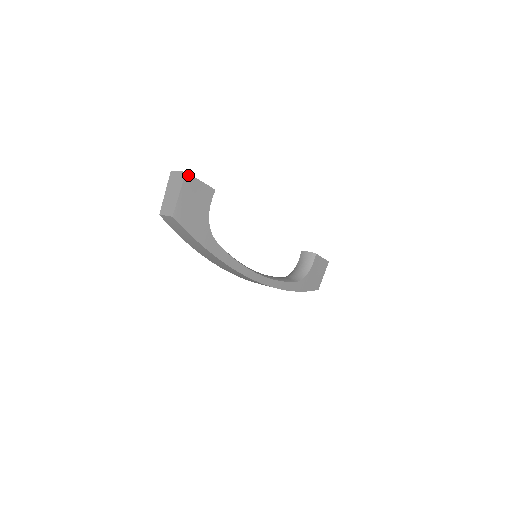
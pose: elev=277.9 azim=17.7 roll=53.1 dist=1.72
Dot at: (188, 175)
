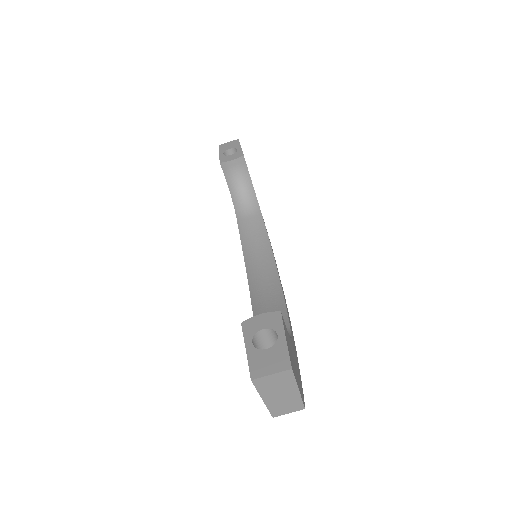
Dot at: (291, 365)
